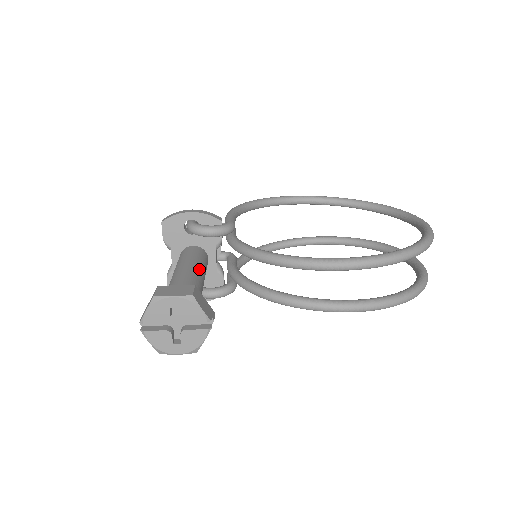
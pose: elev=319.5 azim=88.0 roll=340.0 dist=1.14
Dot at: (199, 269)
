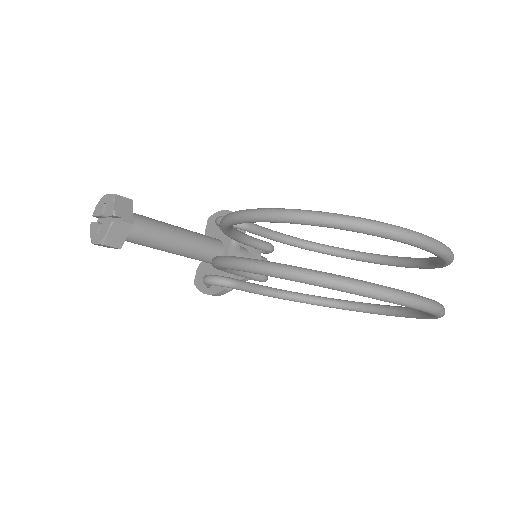
Dot at: (185, 232)
